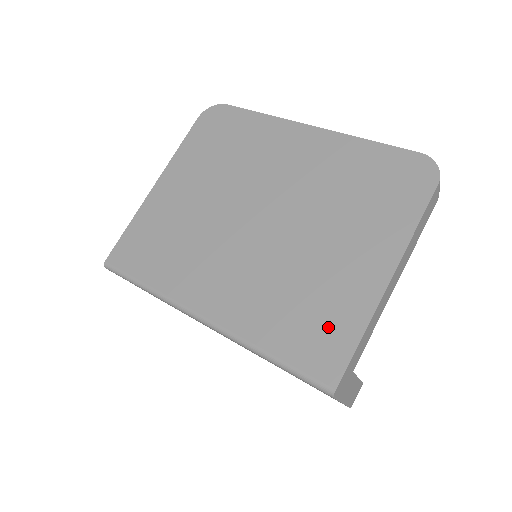
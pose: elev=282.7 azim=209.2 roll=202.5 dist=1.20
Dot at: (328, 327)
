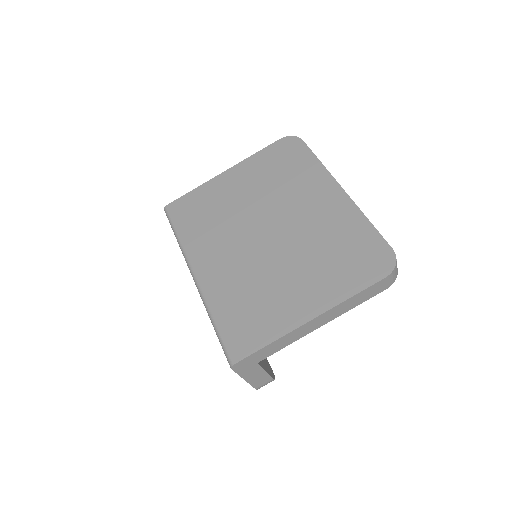
Dot at: (256, 326)
